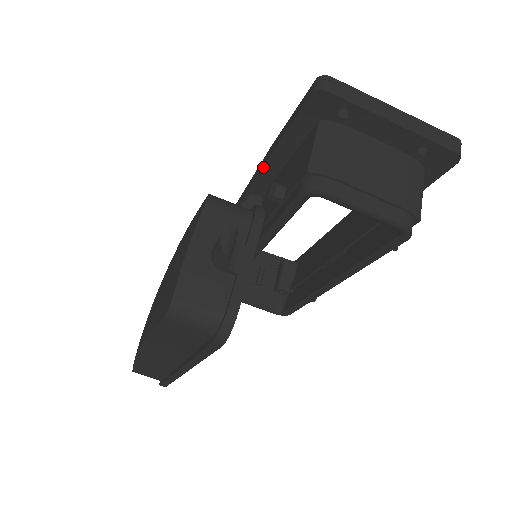
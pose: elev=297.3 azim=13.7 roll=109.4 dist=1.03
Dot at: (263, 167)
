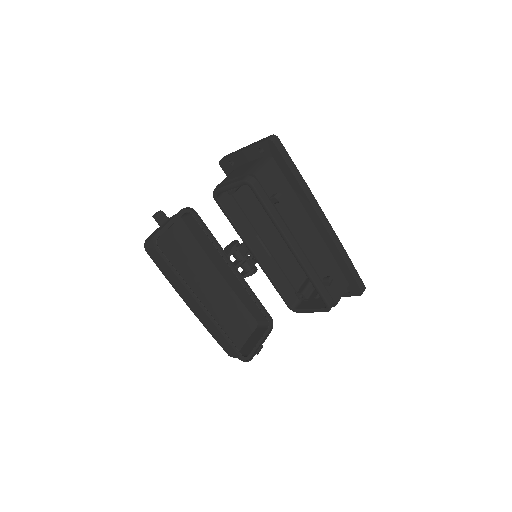
Dot at: occluded
